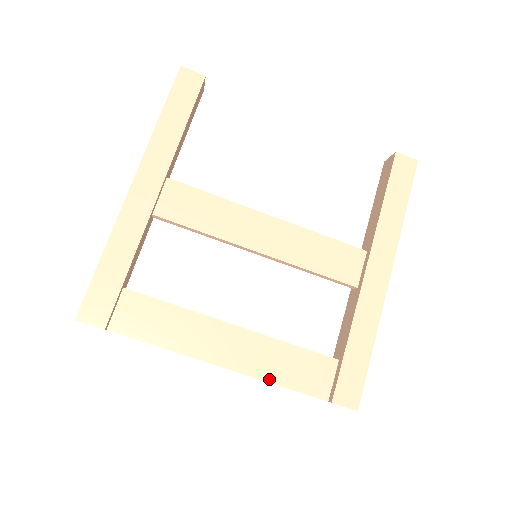
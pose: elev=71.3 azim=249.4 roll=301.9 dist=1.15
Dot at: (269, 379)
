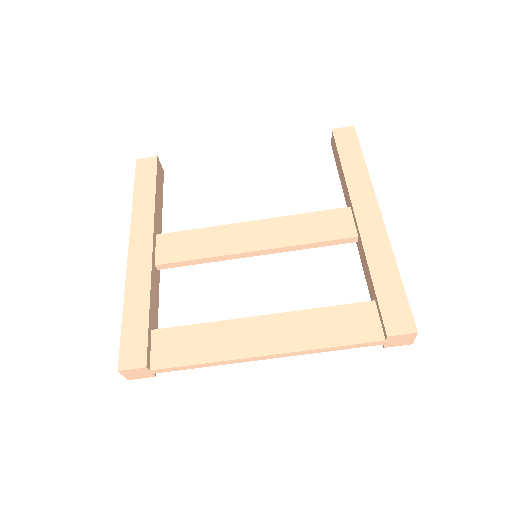
Dot at: (317, 346)
